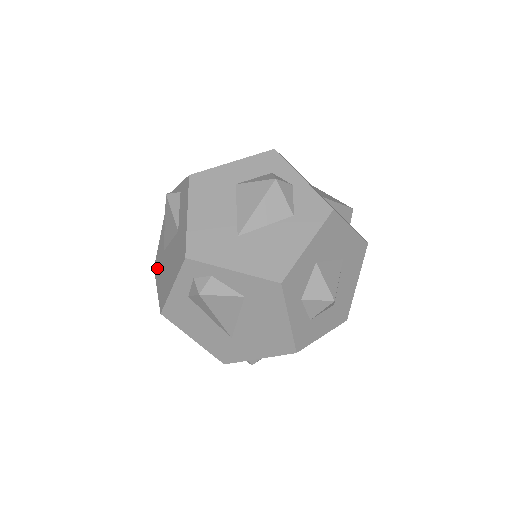
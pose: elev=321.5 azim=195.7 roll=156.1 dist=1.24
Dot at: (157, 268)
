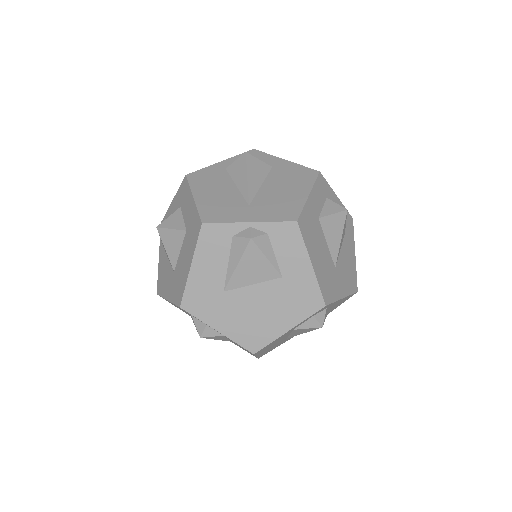
Dot at: (202, 309)
